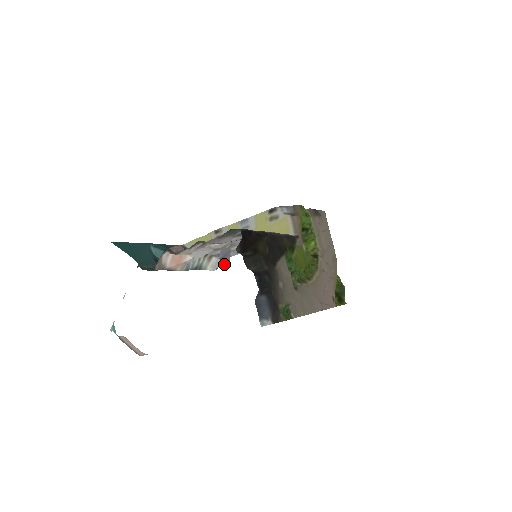
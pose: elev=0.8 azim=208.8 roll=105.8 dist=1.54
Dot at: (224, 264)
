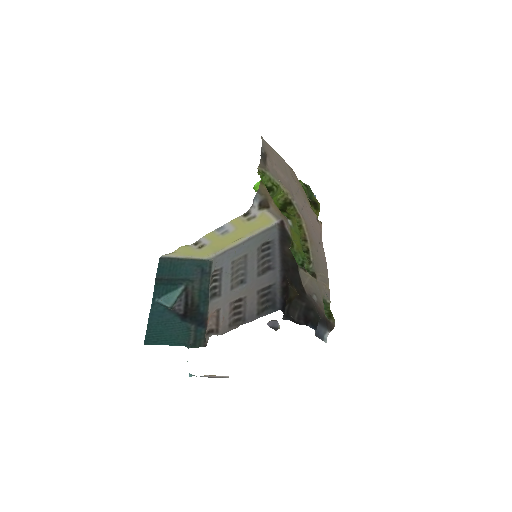
Dot at: (275, 328)
